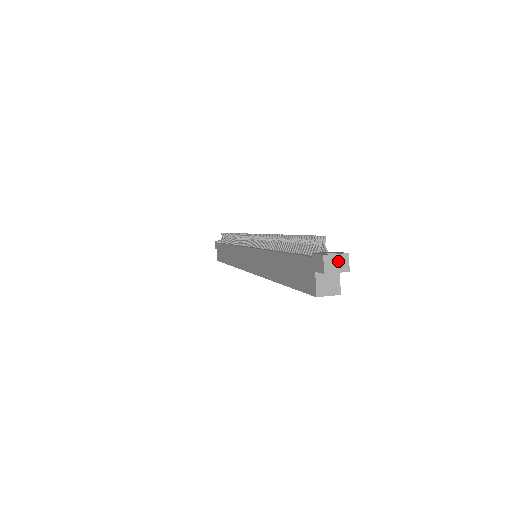
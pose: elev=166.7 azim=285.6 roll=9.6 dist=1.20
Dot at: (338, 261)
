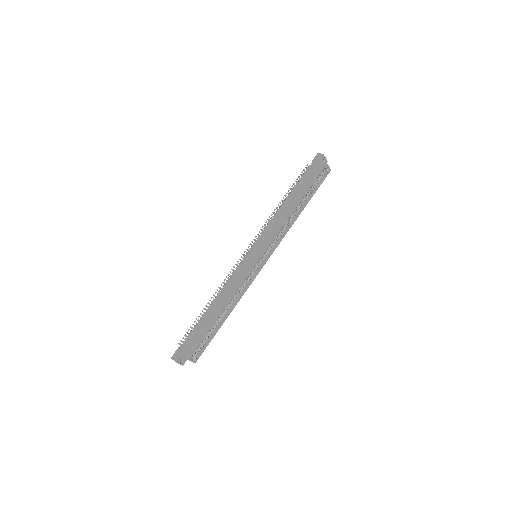
Dot at: occluded
